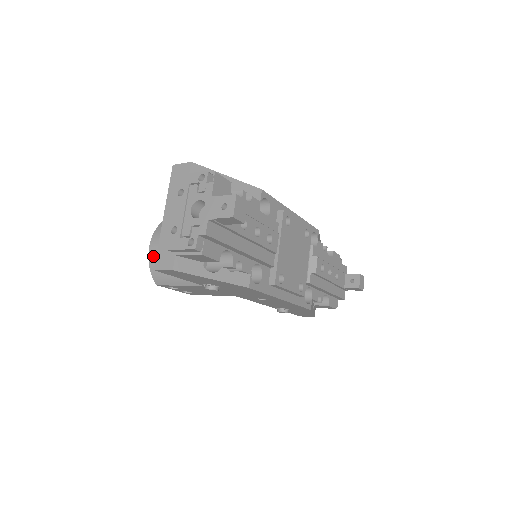
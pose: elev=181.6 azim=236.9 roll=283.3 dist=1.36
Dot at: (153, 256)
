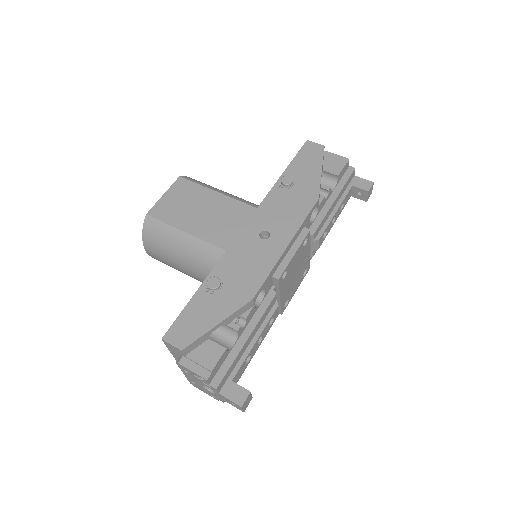
Dot at: (154, 258)
